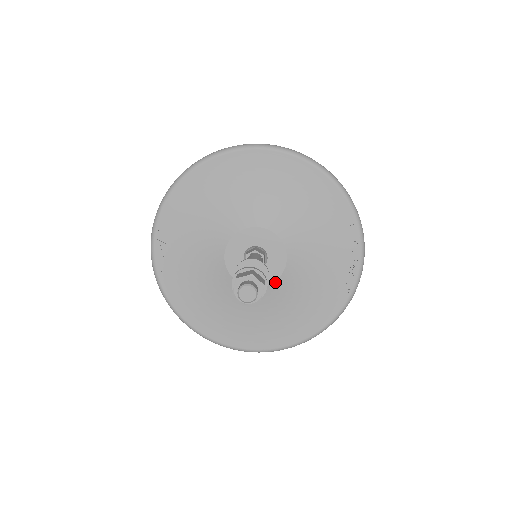
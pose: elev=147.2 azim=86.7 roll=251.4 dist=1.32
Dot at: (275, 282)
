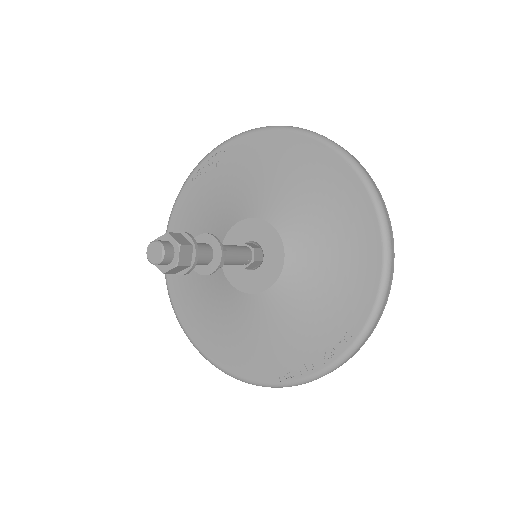
Dot at: (242, 292)
